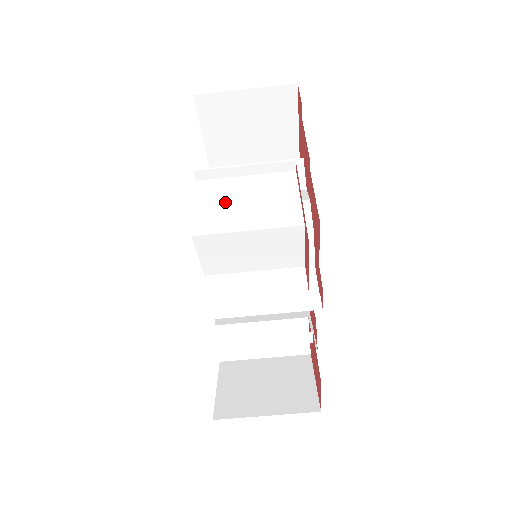
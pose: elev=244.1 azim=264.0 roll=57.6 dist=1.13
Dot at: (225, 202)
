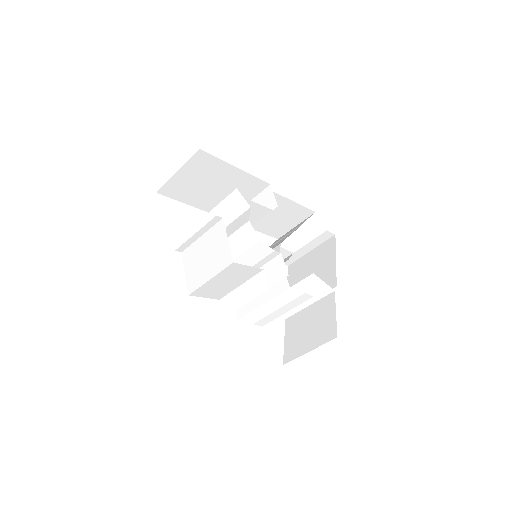
Dot at: (197, 263)
